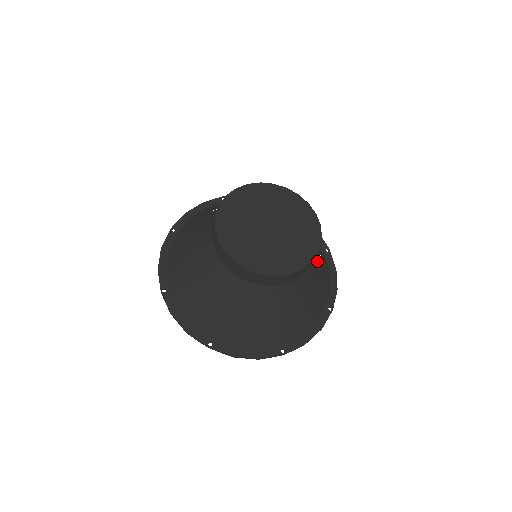
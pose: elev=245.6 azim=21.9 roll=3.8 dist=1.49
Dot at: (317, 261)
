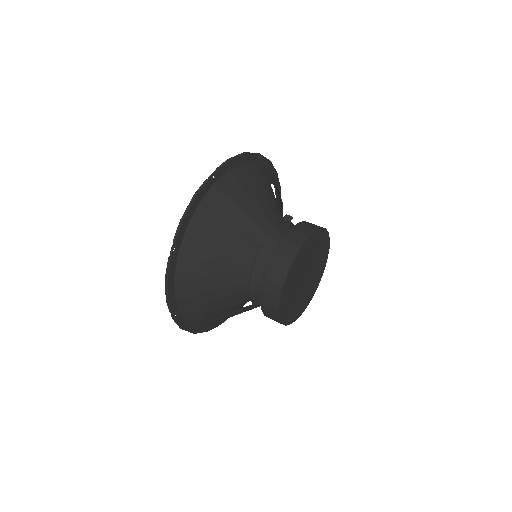
Dot at: occluded
